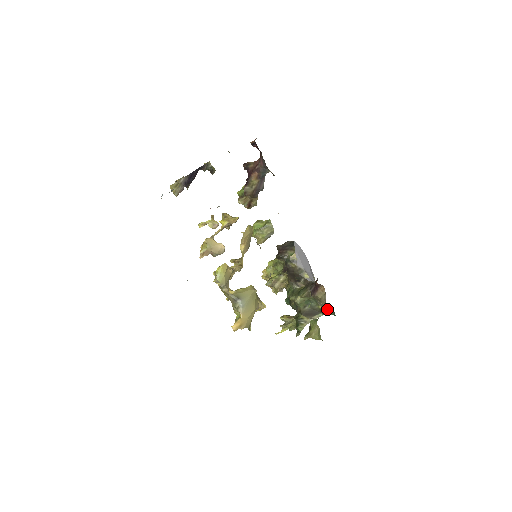
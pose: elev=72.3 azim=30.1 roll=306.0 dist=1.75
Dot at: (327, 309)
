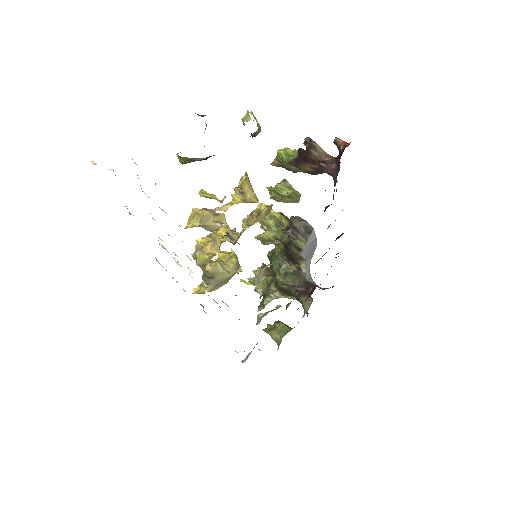
Dot at: occluded
